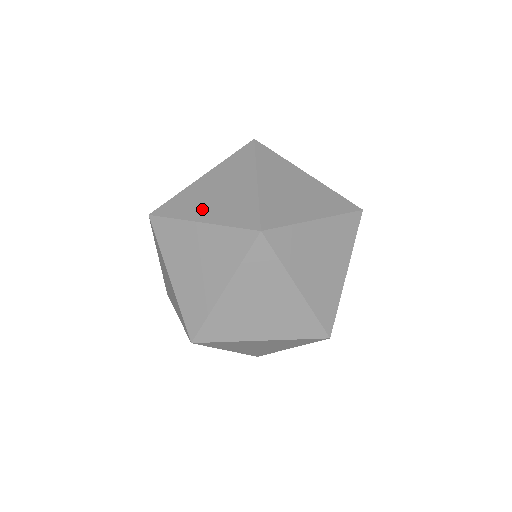
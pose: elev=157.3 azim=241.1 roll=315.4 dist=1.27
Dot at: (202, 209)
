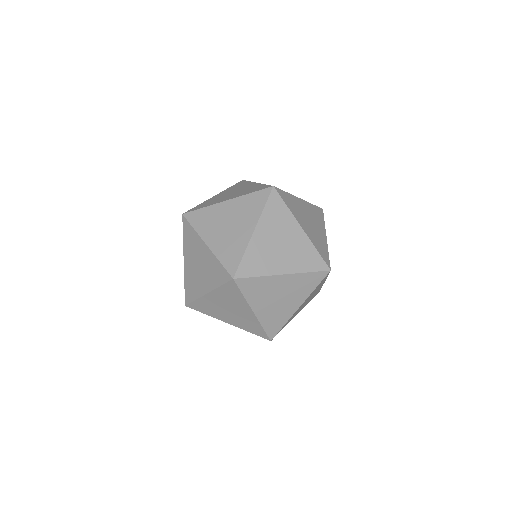
Dot at: occluded
